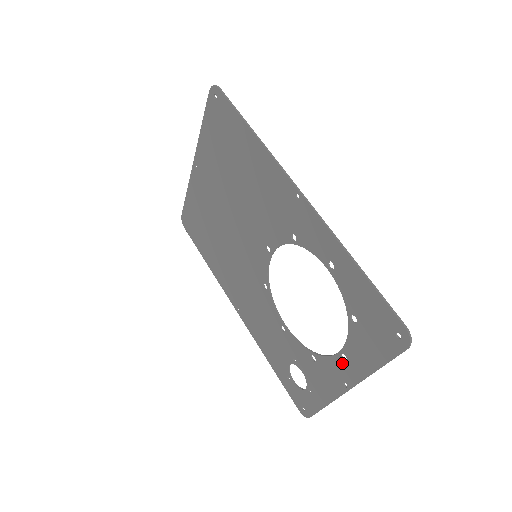
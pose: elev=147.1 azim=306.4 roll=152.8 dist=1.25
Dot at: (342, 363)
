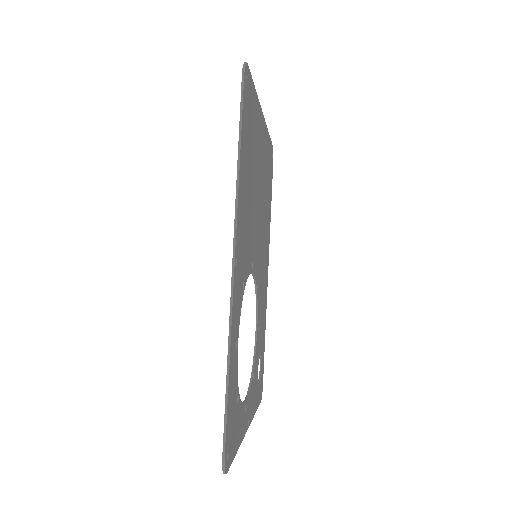
Dot at: occluded
